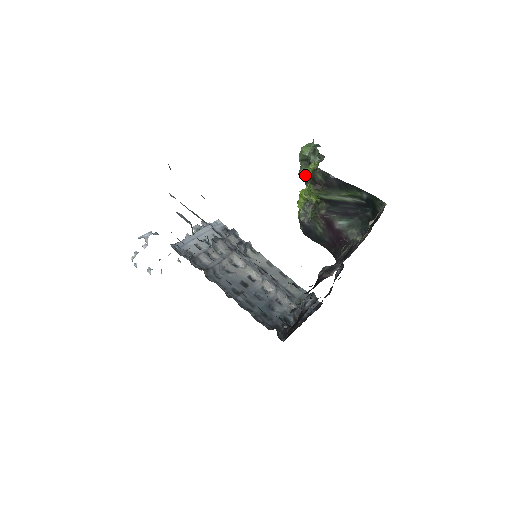
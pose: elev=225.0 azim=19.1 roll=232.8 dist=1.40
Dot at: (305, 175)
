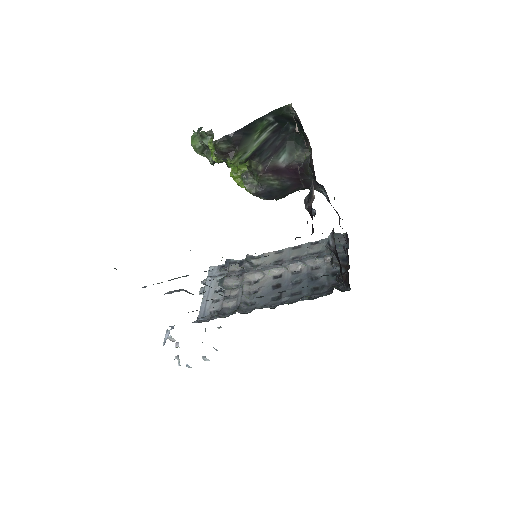
Dot at: (215, 159)
